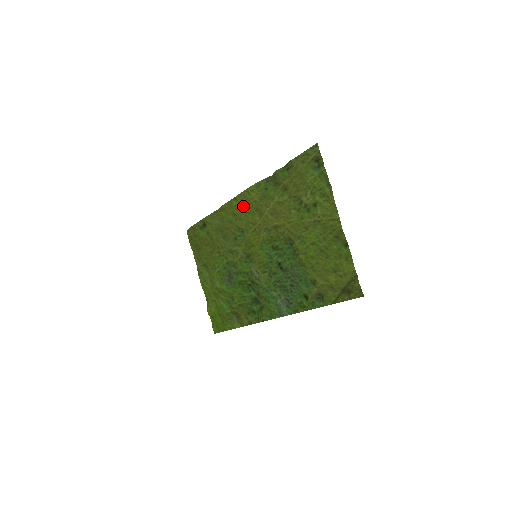
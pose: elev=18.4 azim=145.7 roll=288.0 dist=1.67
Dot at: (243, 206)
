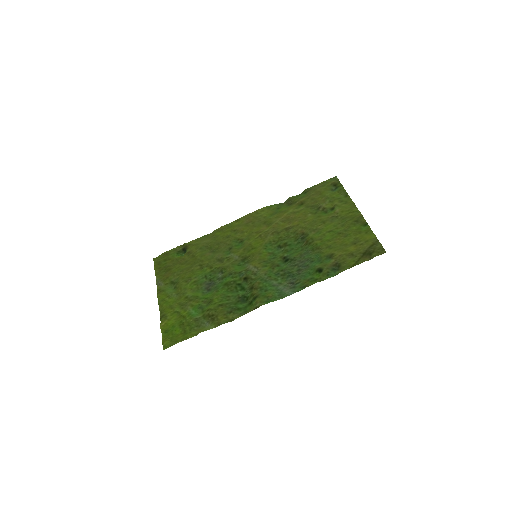
Dot at: (248, 222)
